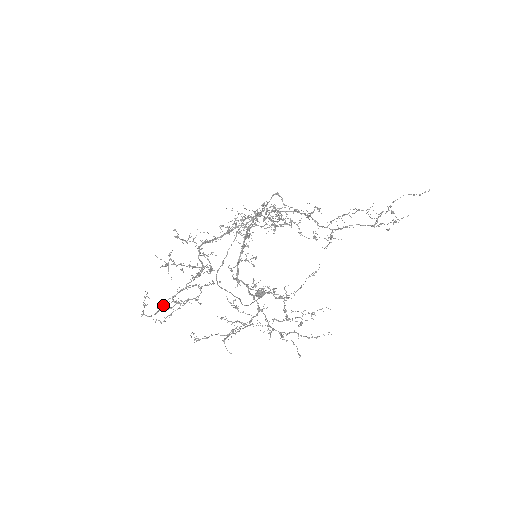
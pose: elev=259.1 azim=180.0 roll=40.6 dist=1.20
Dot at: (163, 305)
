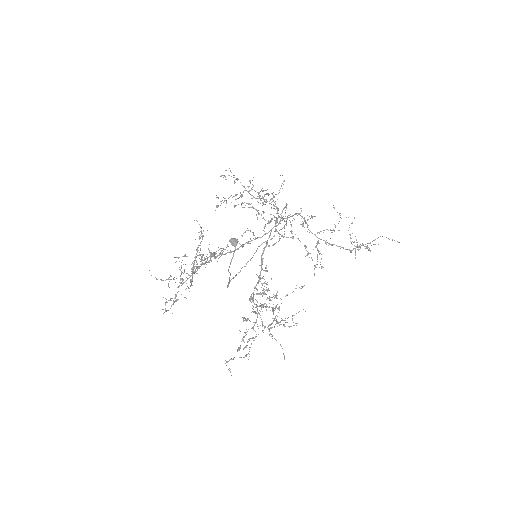
Dot at: occluded
